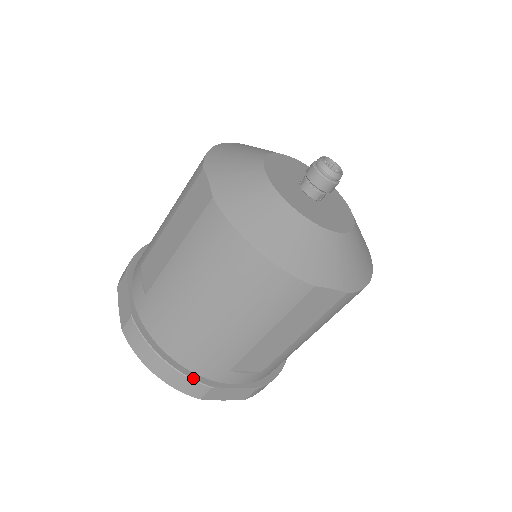
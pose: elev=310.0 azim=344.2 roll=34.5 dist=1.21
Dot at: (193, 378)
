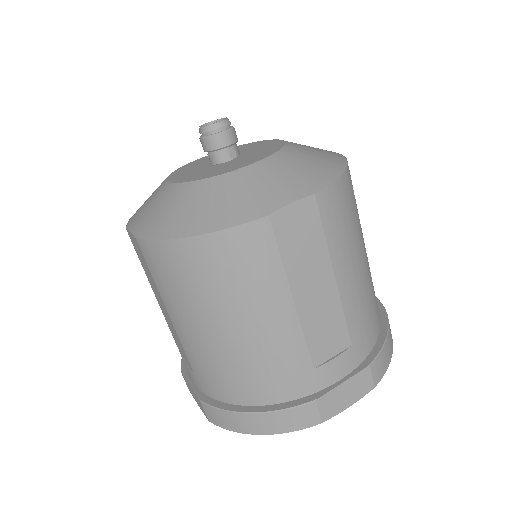
Dot at: (289, 407)
